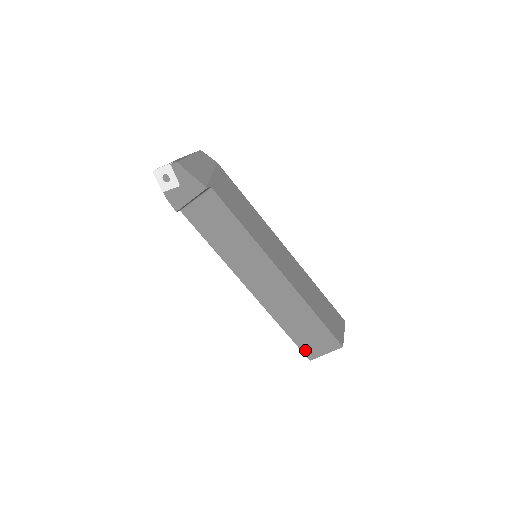
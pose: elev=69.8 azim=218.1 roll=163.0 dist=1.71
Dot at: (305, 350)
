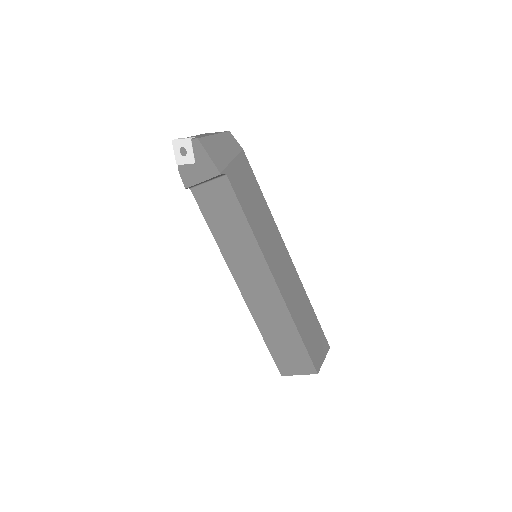
Dot at: (279, 364)
